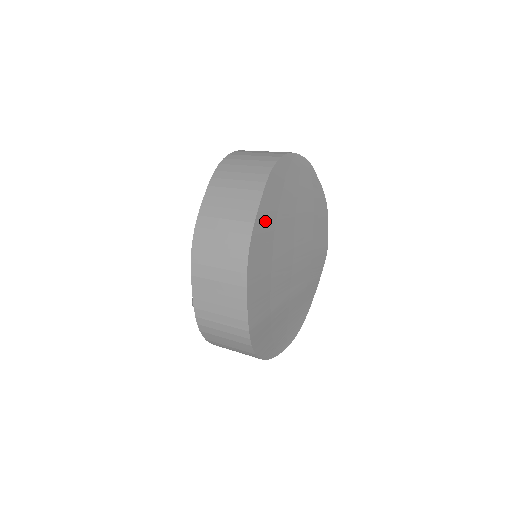
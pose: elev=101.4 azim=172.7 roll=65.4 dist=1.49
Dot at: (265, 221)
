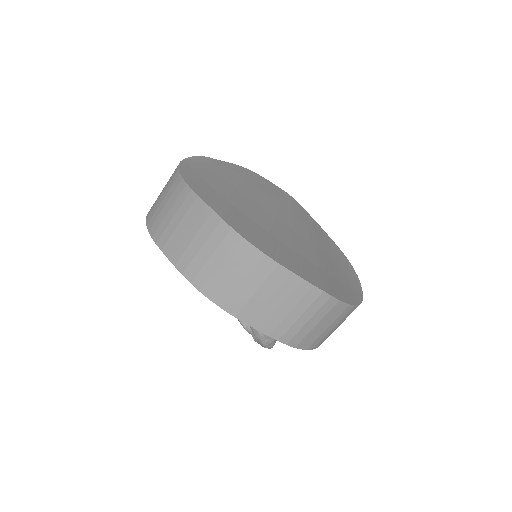
Dot at: (227, 212)
